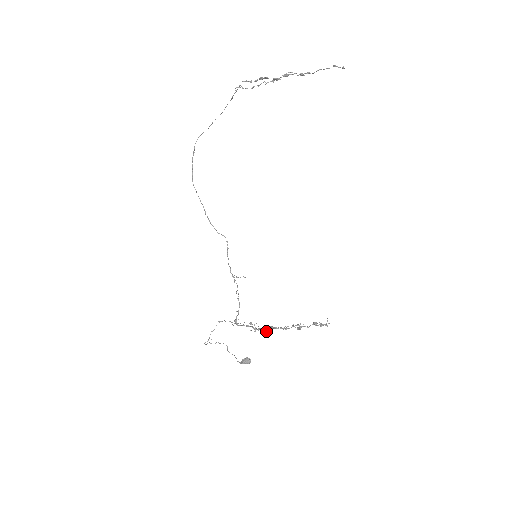
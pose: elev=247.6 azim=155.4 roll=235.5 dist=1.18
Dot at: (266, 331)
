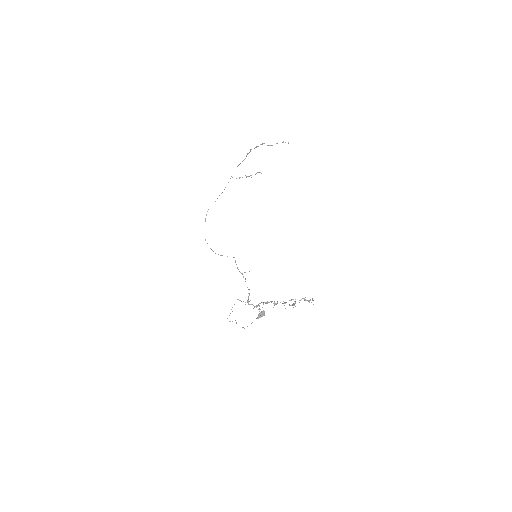
Dot at: (271, 302)
